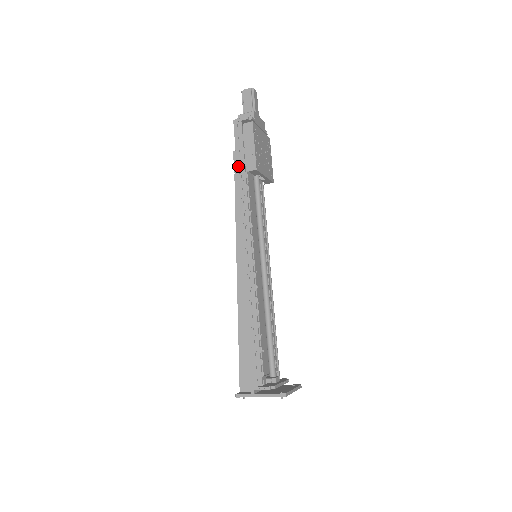
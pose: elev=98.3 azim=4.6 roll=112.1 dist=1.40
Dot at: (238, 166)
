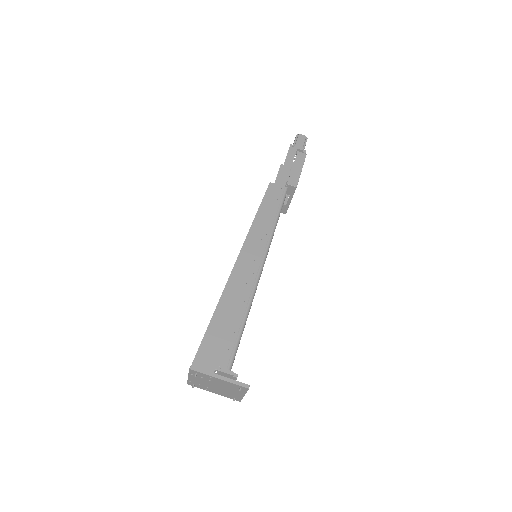
Dot at: (281, 176)
